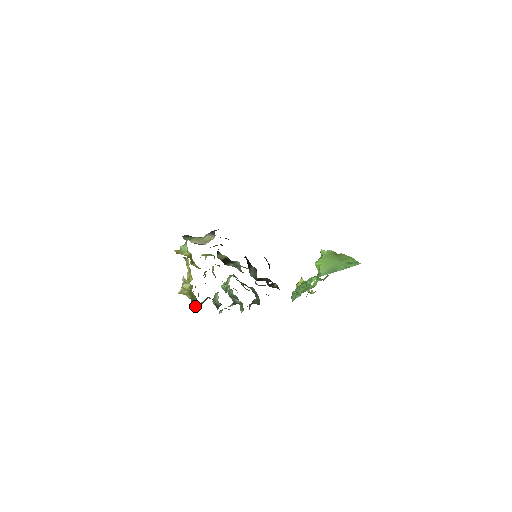
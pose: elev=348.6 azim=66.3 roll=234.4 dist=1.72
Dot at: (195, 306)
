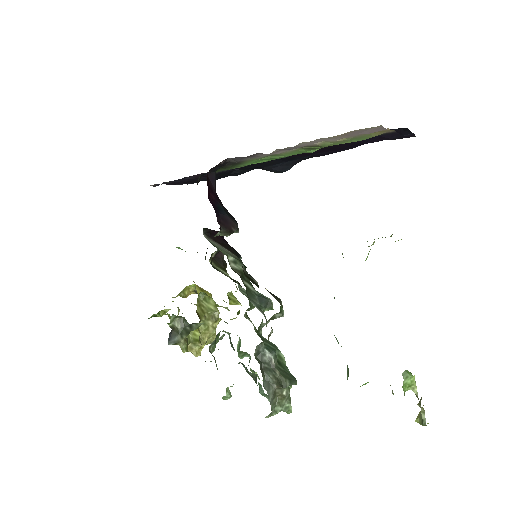
Dot at: (170, 337)
